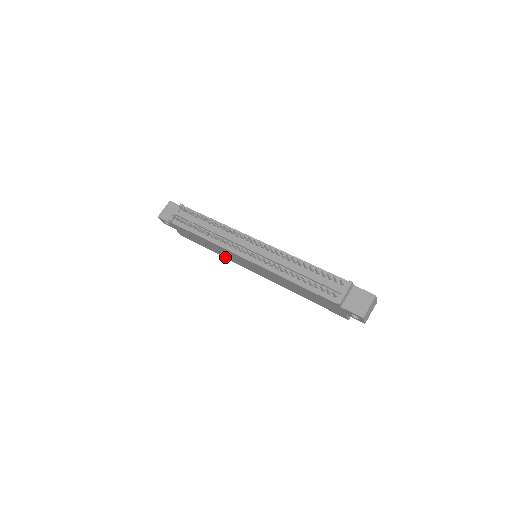
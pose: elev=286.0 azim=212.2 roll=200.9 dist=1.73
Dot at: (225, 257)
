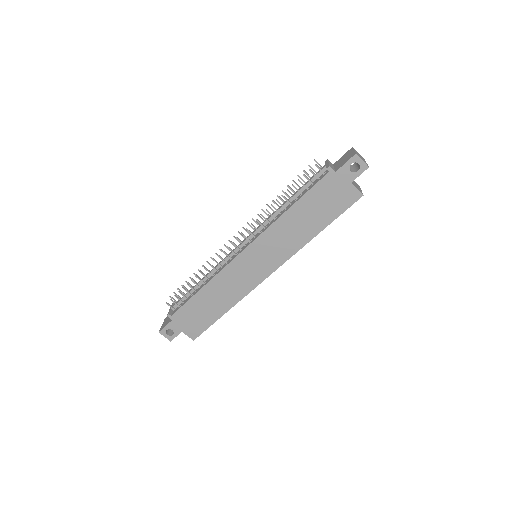
Dot at: (238, 300)
